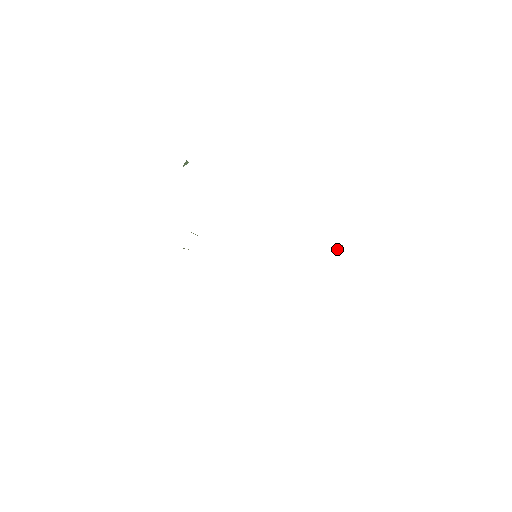
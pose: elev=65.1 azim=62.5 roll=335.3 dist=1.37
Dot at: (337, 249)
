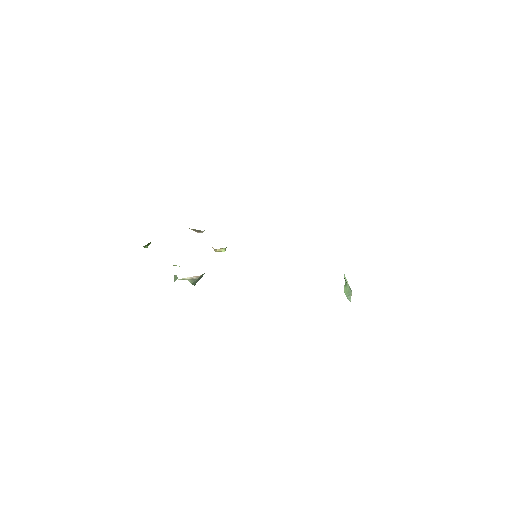
Dot at: (346, 290)
